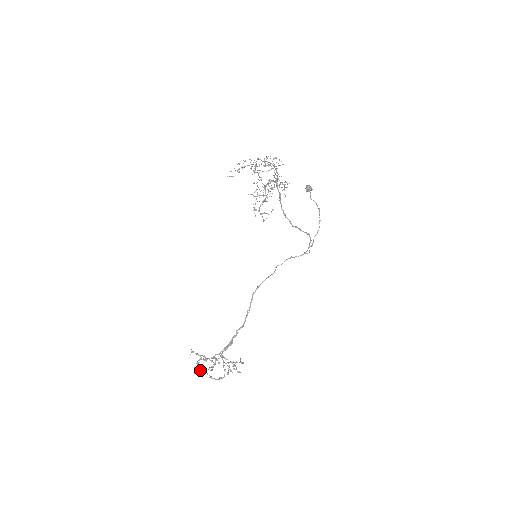
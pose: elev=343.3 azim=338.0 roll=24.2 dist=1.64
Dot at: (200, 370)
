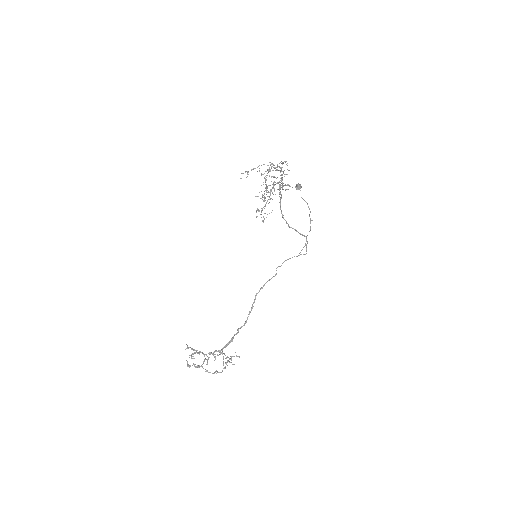
Dot at: (193, 363)
